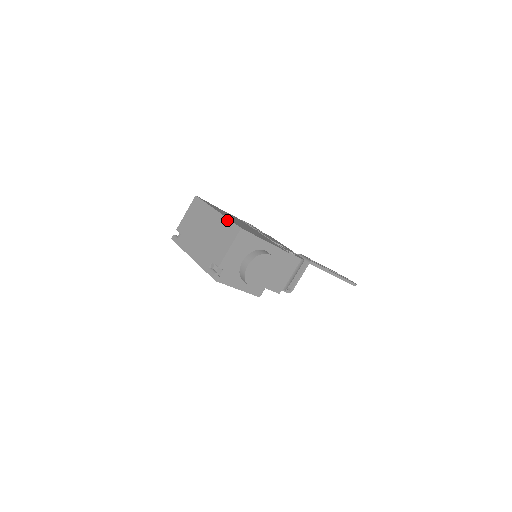
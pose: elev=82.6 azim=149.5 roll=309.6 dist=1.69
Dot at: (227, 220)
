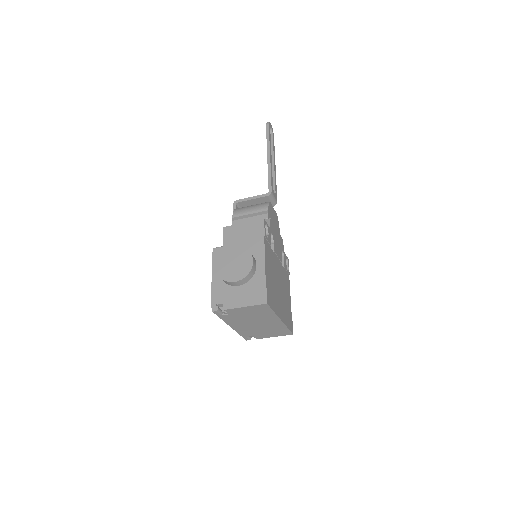
Dot at: (286, 328)
